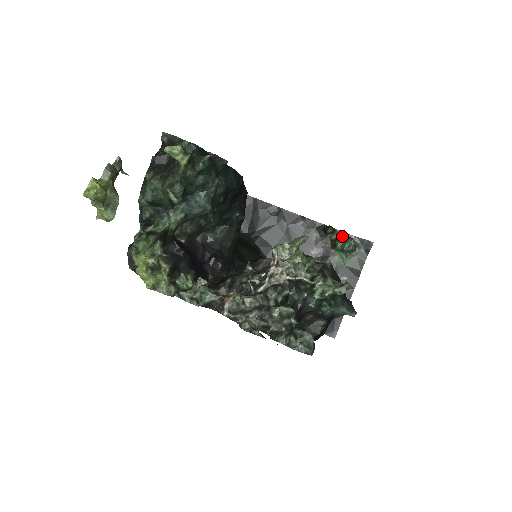
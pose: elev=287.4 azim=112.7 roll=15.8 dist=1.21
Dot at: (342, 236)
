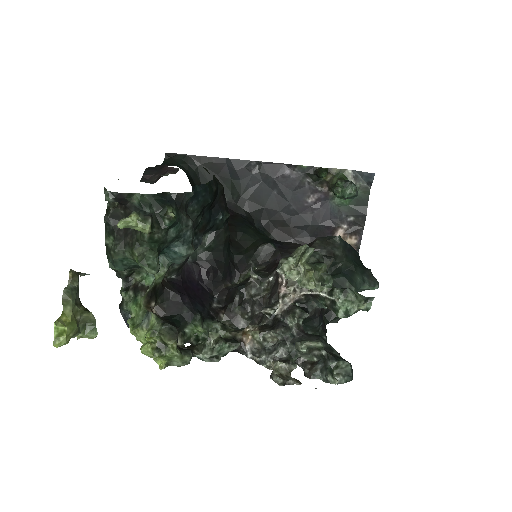
Dot at: (340, 183)
